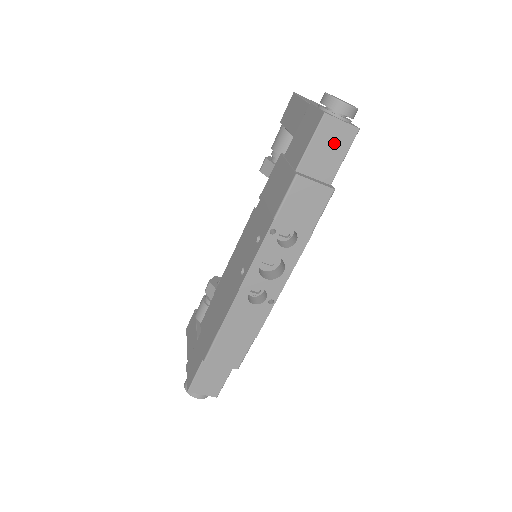
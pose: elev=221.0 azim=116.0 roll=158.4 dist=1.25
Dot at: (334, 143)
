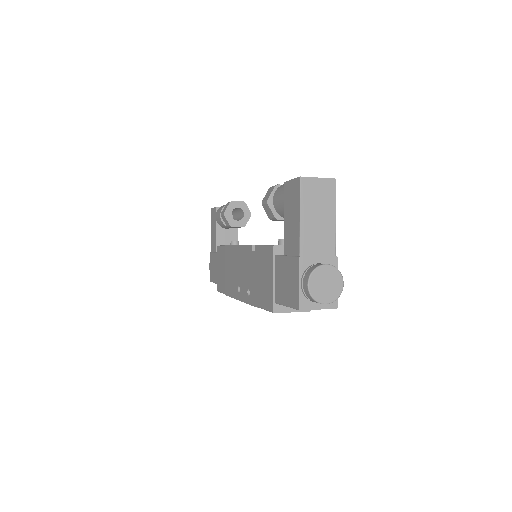
Dot at: occluded
